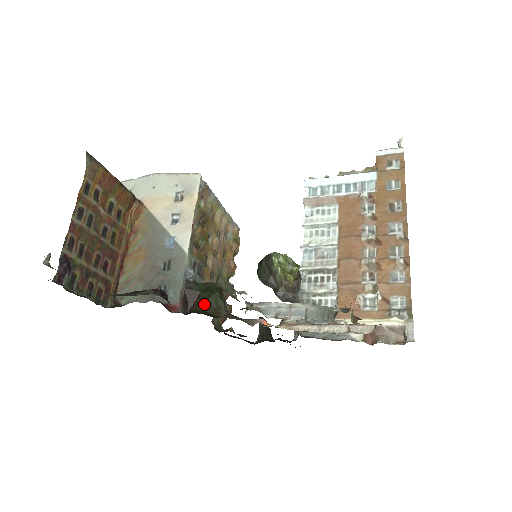
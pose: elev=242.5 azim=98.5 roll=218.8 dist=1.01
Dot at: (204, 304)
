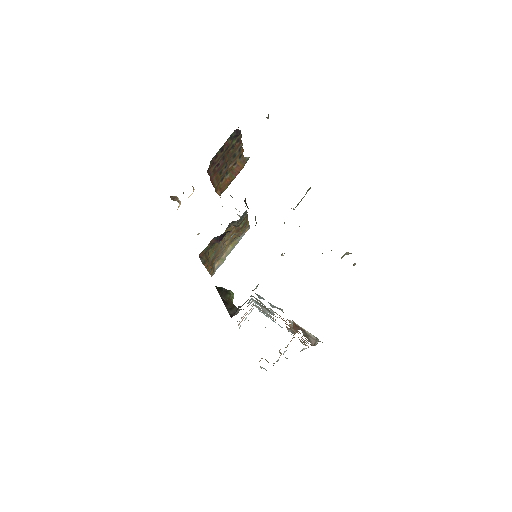
Dot at: occluded
